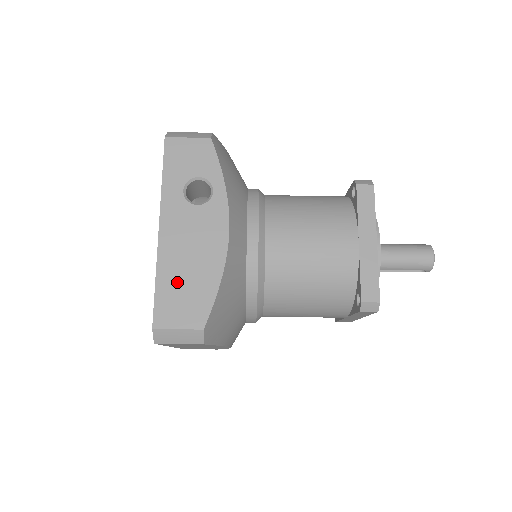
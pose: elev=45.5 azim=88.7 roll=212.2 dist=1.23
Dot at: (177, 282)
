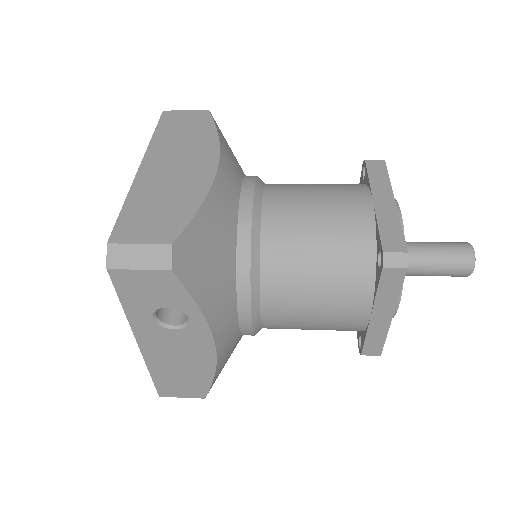
Dot at: (171, 376)
